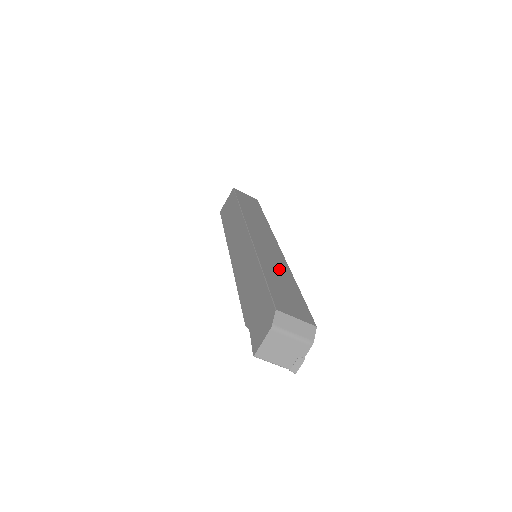
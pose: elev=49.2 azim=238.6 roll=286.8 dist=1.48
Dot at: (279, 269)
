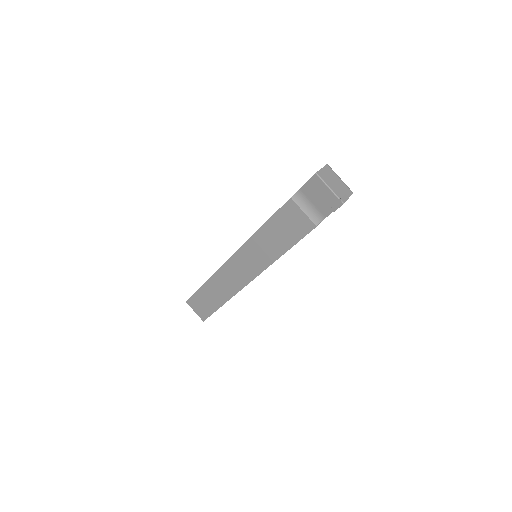
Dot at: occluded
